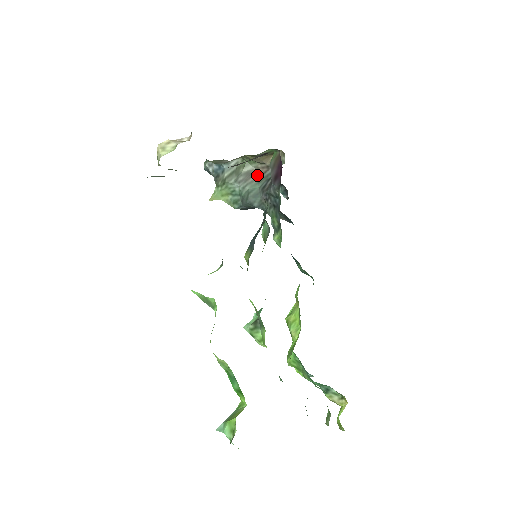
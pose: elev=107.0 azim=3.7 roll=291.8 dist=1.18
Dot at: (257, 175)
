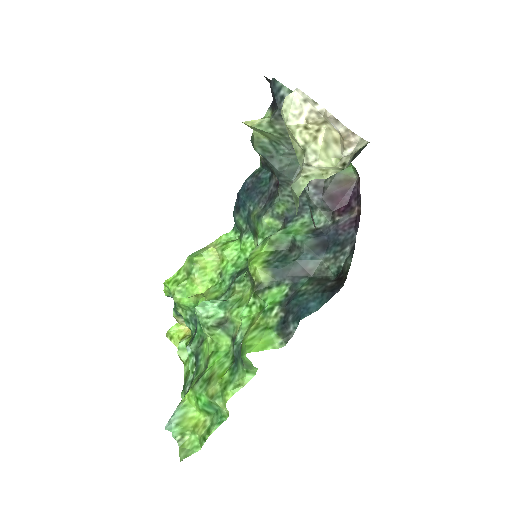
Dot at: occluded
